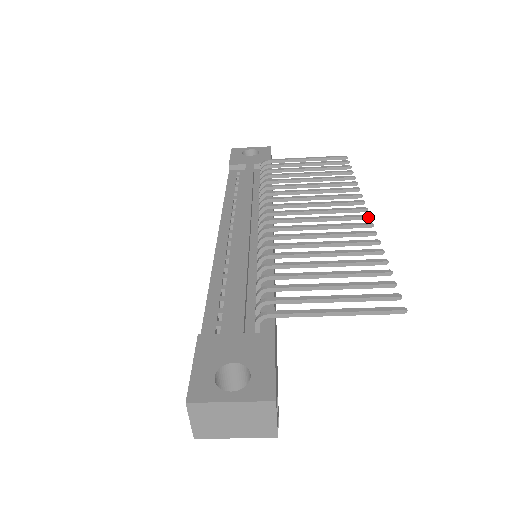
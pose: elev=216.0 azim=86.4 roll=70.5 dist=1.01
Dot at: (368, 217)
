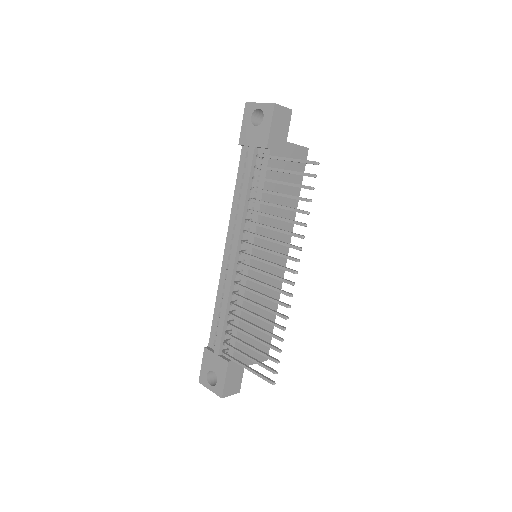
Dot at: (292, 285)
